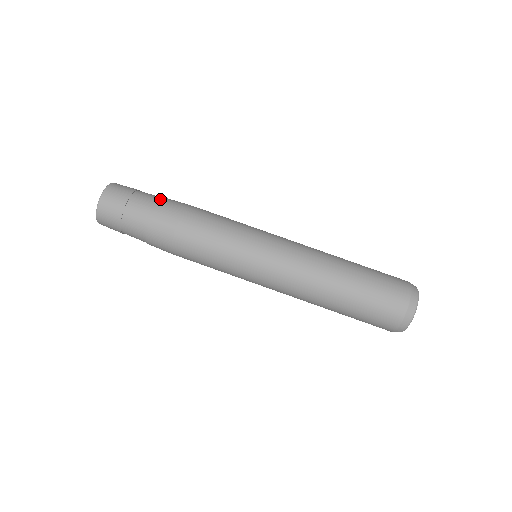
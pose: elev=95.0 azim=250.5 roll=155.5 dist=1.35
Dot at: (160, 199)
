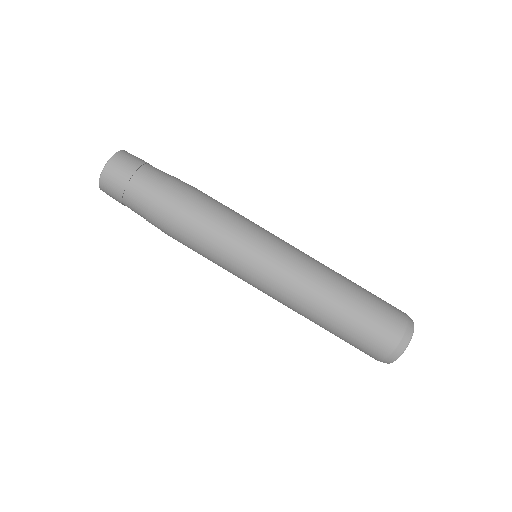
Dot at: (172, 176)
